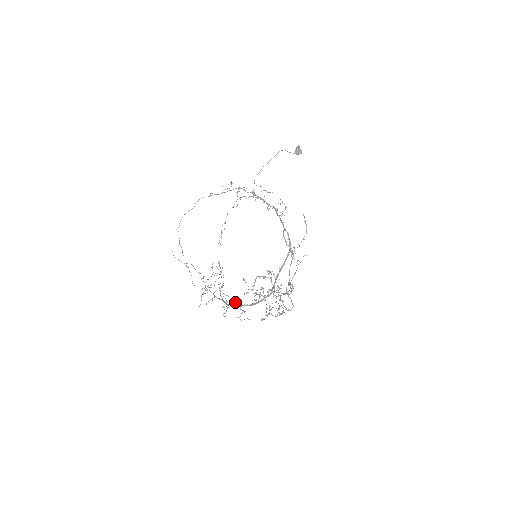
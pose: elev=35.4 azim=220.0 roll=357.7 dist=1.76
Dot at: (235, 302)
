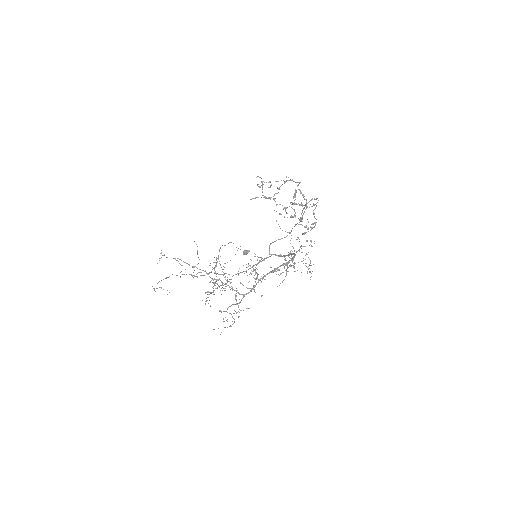
Dot at: occluded
